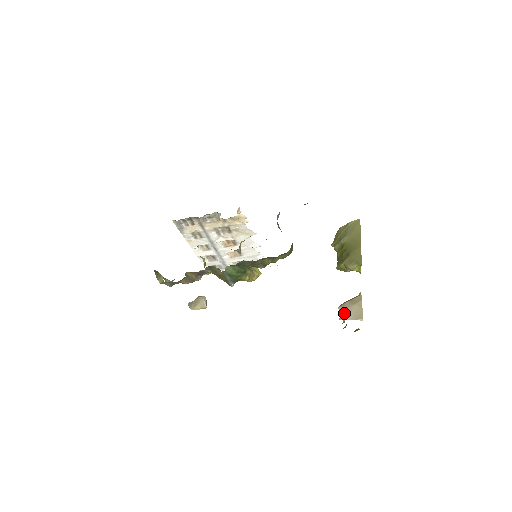
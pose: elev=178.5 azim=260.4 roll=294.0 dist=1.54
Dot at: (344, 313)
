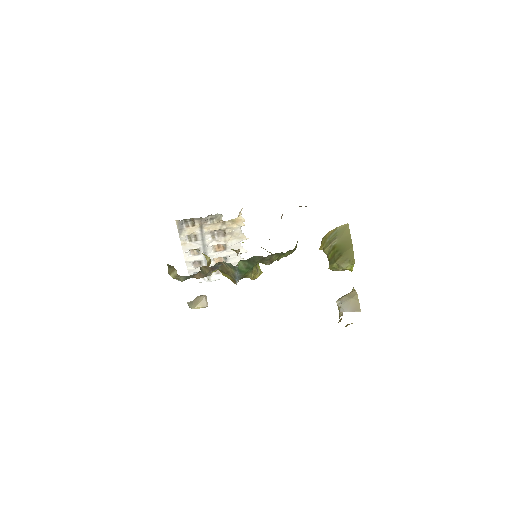
Dot at: (343, 306)
